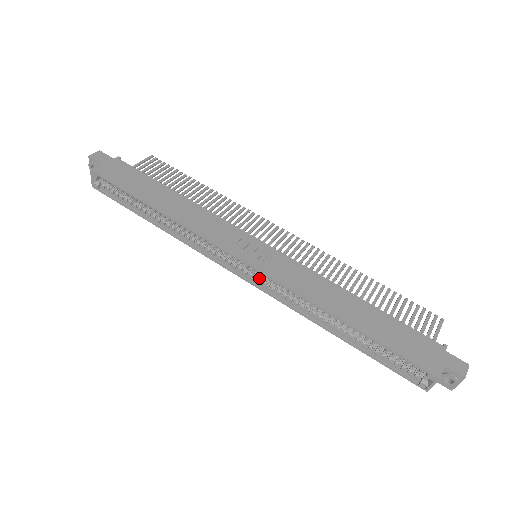
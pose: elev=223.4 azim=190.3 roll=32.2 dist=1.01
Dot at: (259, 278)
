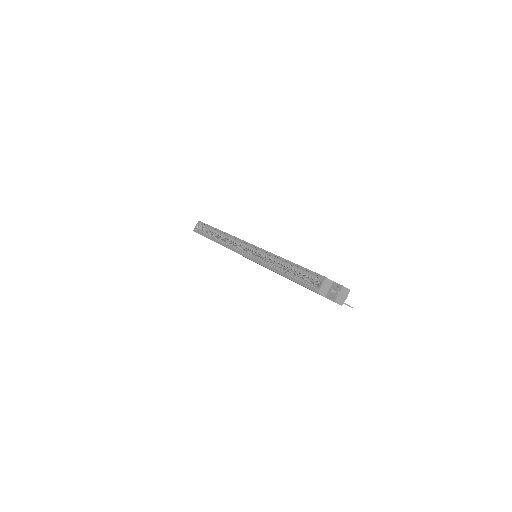
Dot at: (252, 254)
